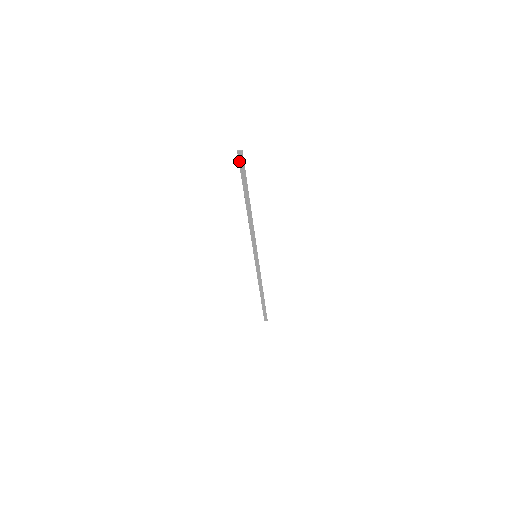
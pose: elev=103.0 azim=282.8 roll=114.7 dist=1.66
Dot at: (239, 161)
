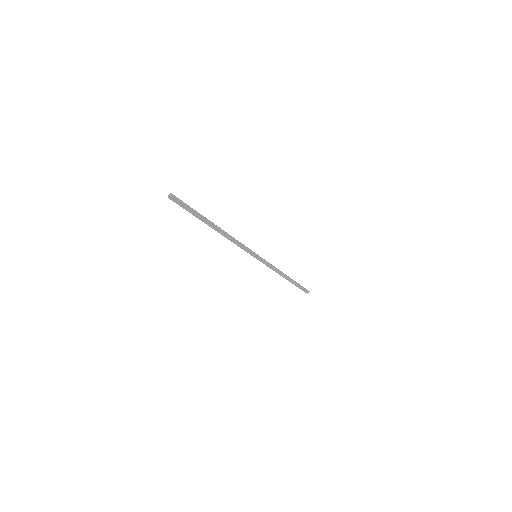
Dot at: (176, 203)
